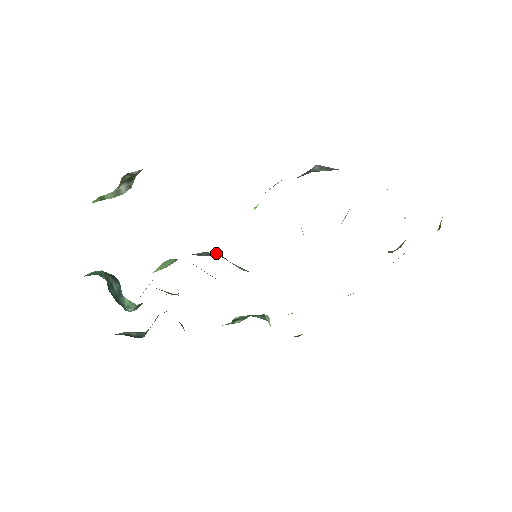
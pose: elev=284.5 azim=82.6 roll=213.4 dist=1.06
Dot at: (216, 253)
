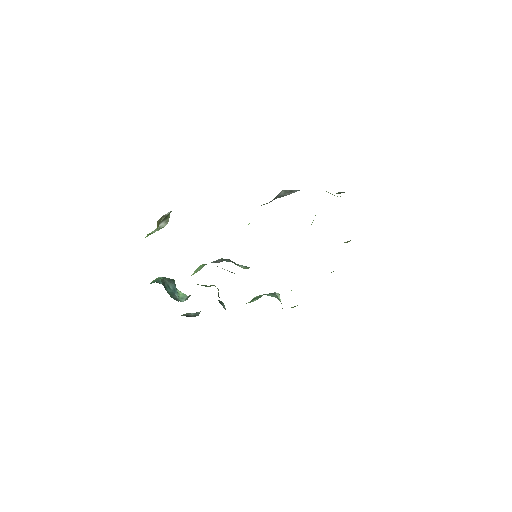
Dot at: (226, 259)
